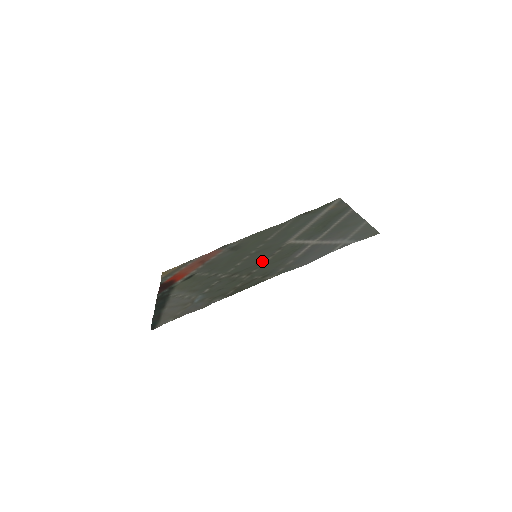
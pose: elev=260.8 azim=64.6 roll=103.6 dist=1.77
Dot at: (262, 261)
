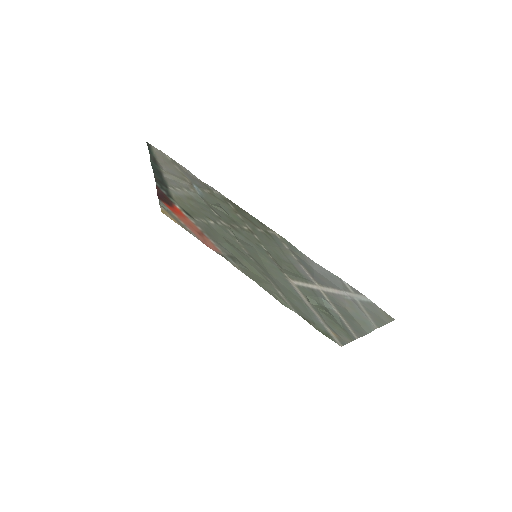
Dot at: (264, 251)
